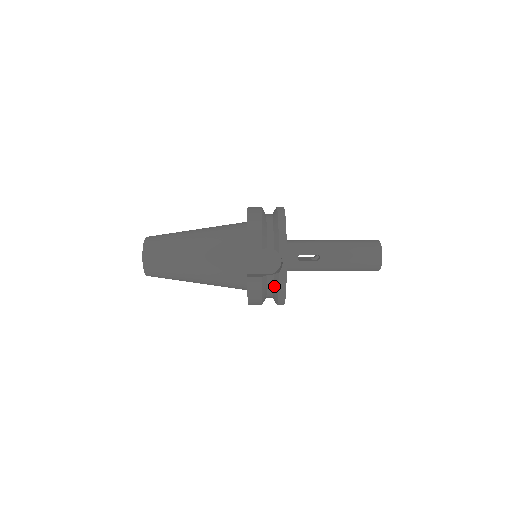
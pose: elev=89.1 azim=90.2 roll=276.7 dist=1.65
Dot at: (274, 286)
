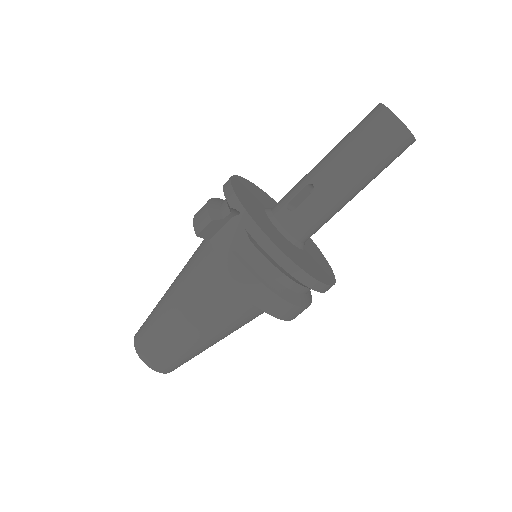
Dot at: (265, 256)
